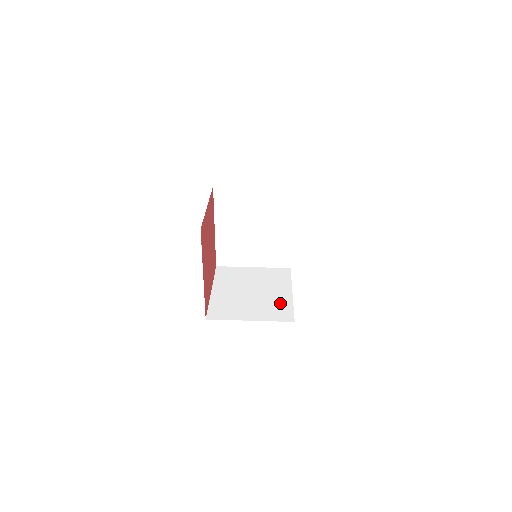
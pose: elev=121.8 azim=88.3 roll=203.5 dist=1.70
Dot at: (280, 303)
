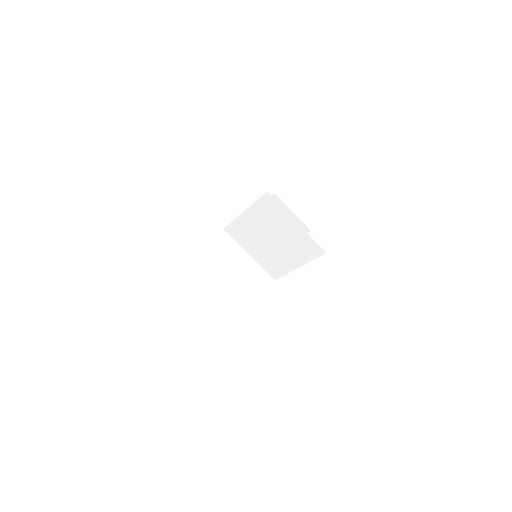
Dot at: (236, 313)
